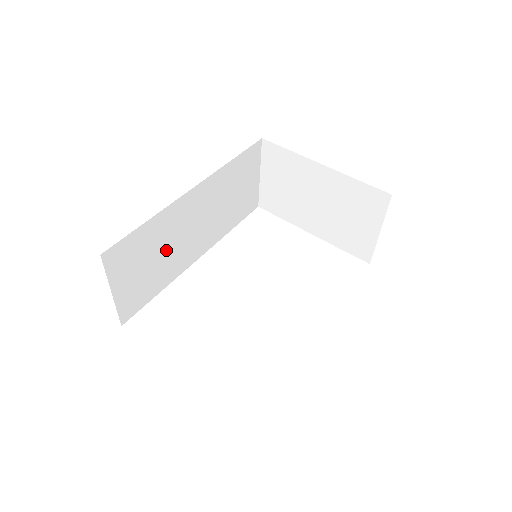
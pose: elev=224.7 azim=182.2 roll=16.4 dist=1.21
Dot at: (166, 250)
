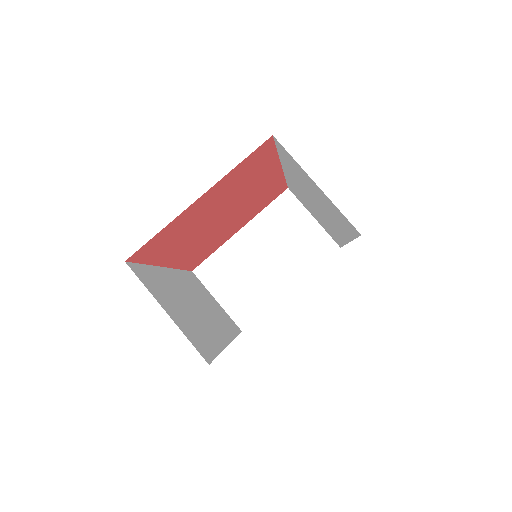
Dot at: (188, 309)
